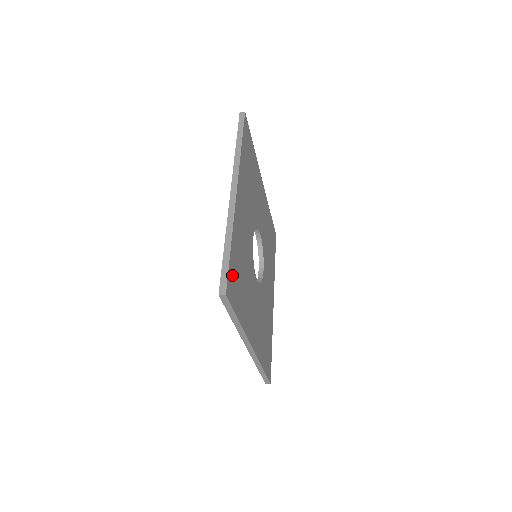
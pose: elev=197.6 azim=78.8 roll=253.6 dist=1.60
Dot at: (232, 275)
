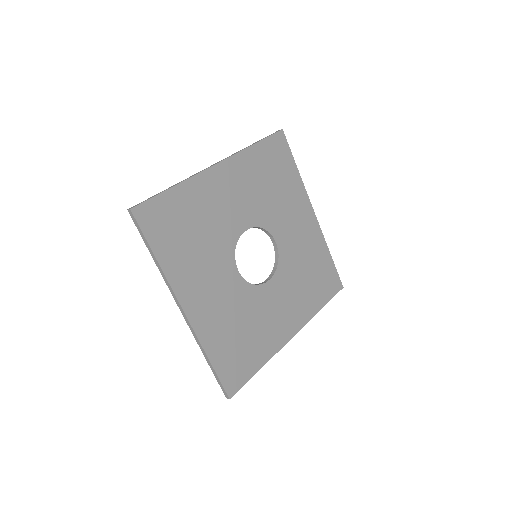
Dot at: (159, 210)
